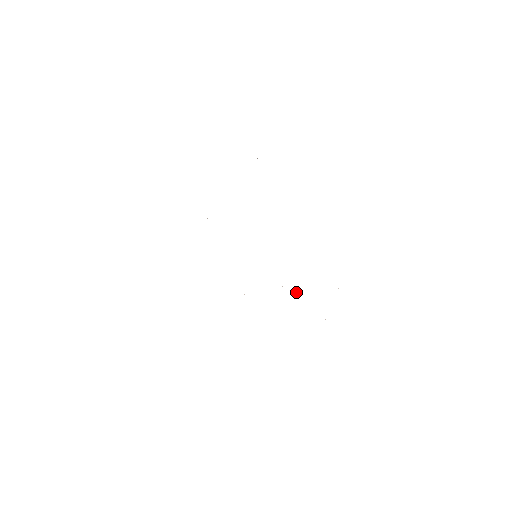
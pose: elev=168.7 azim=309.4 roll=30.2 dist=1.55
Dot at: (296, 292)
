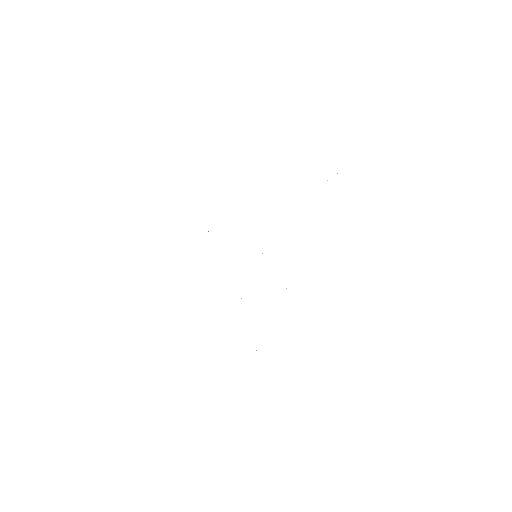
Dot at: occluded
